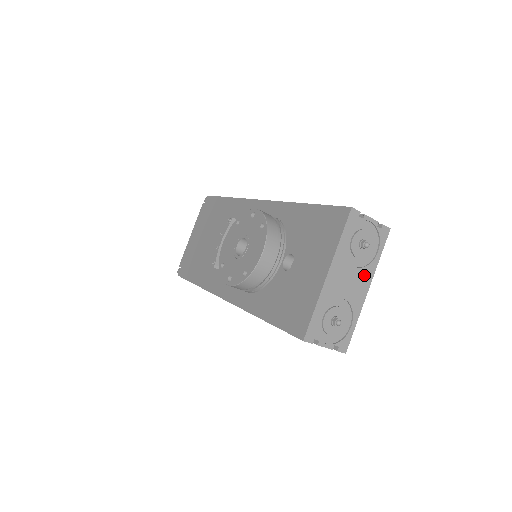
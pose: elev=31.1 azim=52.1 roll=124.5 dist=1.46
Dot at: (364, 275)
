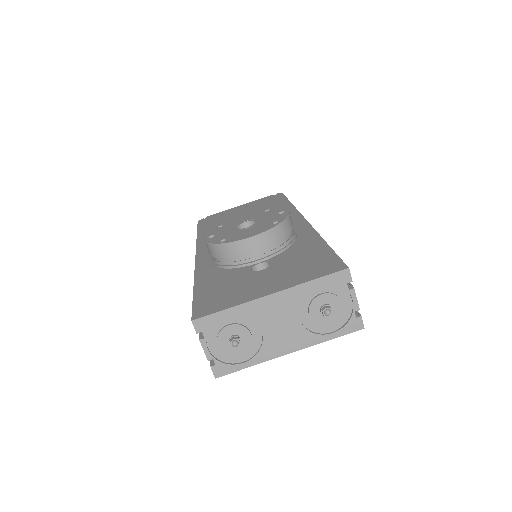
Dot at: (300, 336)
